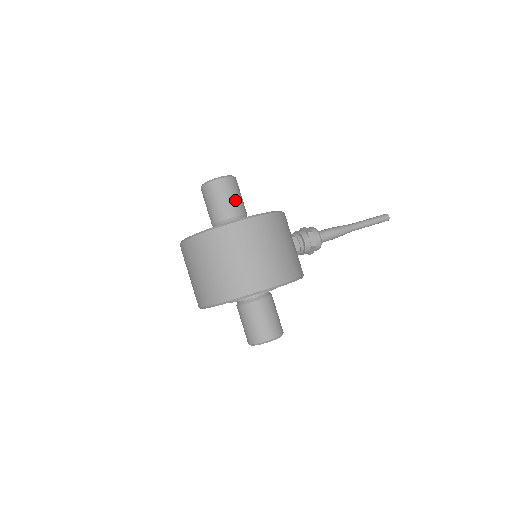
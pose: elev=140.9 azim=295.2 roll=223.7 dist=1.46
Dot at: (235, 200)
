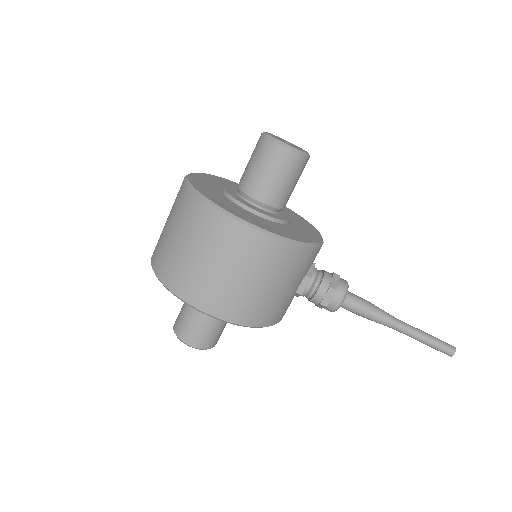
Dot at: (277, 183)
